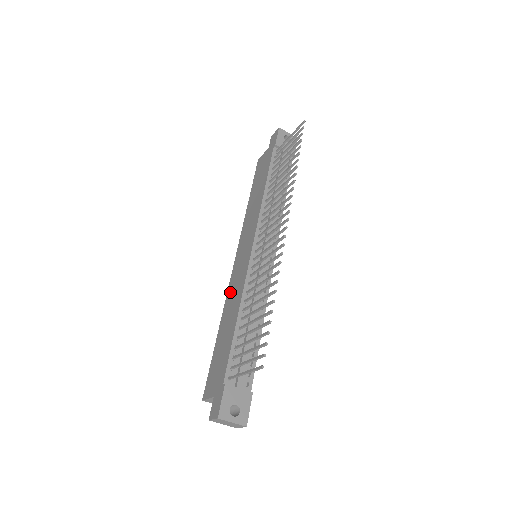
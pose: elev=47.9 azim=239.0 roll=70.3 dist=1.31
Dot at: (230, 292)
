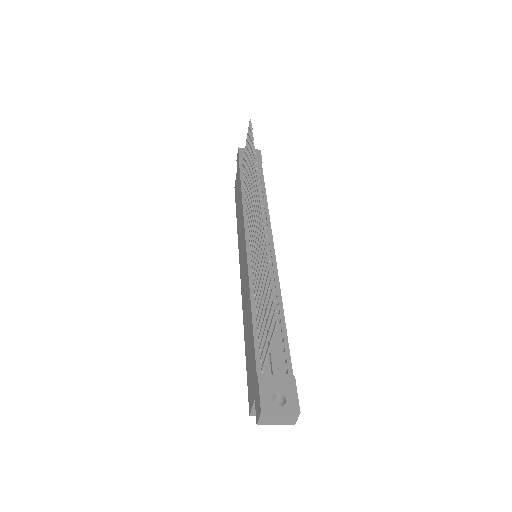
Dot at: (243, 300)
